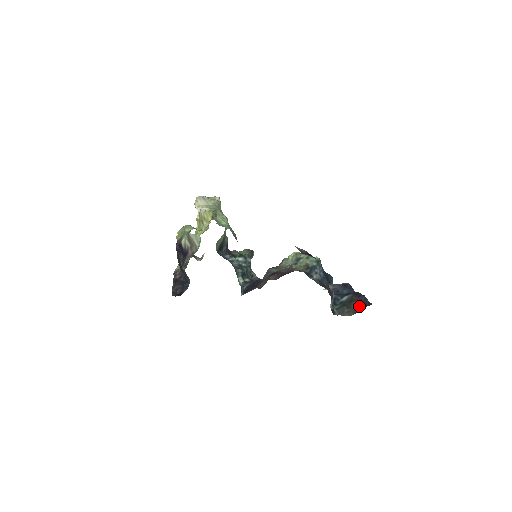
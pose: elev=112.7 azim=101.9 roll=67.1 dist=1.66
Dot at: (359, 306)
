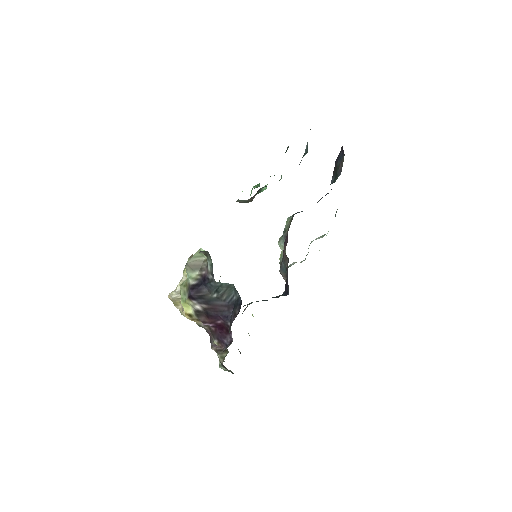
Dot at: (340, 156)
